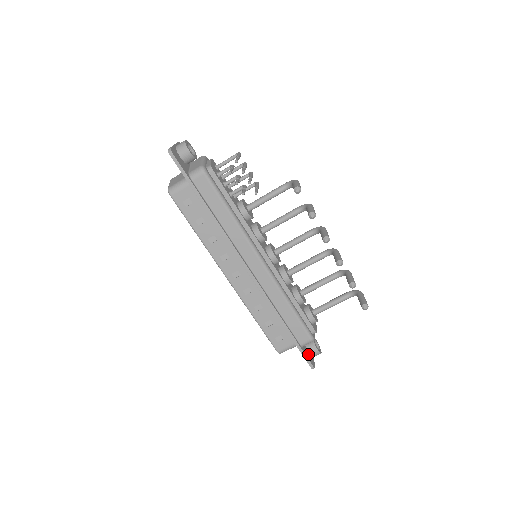
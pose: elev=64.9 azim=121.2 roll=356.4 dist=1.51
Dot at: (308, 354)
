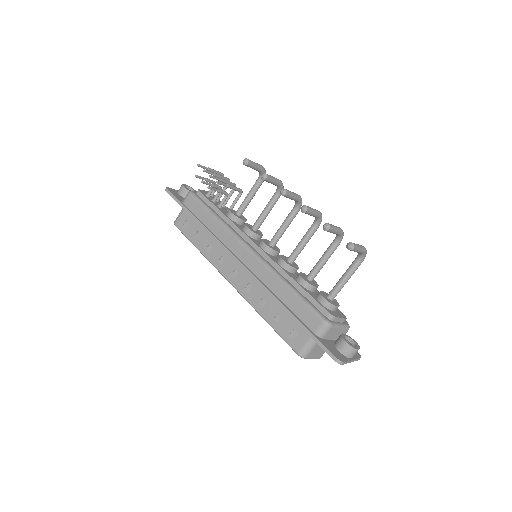
Dot at: (334, 349)
